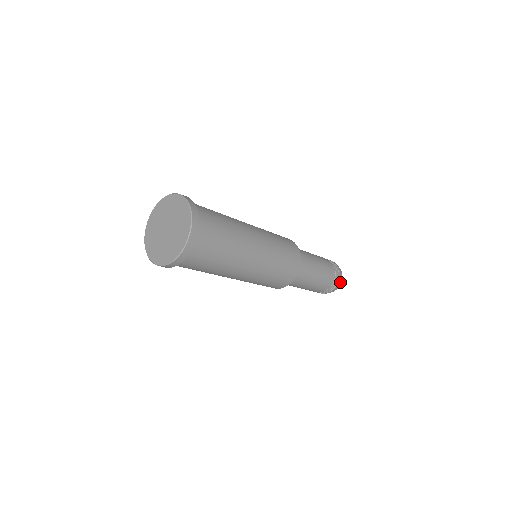
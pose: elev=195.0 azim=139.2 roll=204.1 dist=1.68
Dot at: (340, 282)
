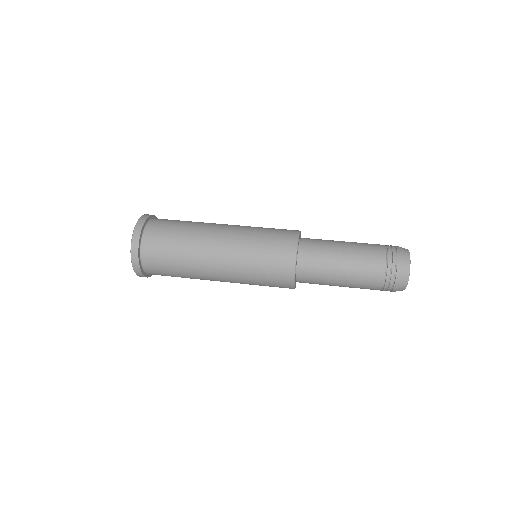
Dot at: (405, 271)
